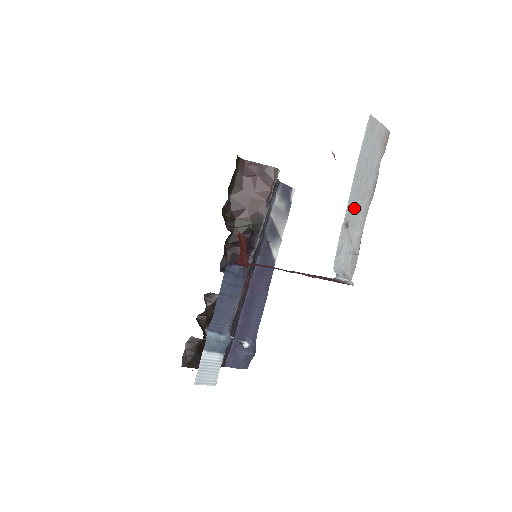
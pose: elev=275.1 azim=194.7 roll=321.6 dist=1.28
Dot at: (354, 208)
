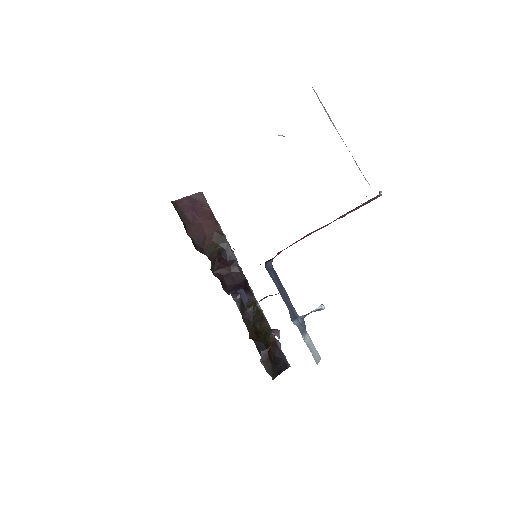
Dot at: occluded
